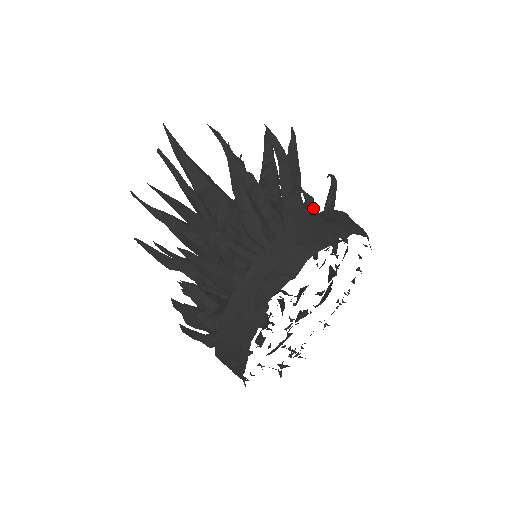
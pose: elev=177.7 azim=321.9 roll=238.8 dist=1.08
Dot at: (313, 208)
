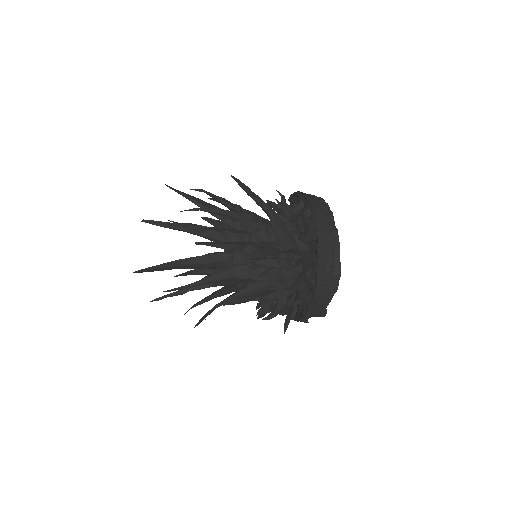
Dot at: (285, 199)
